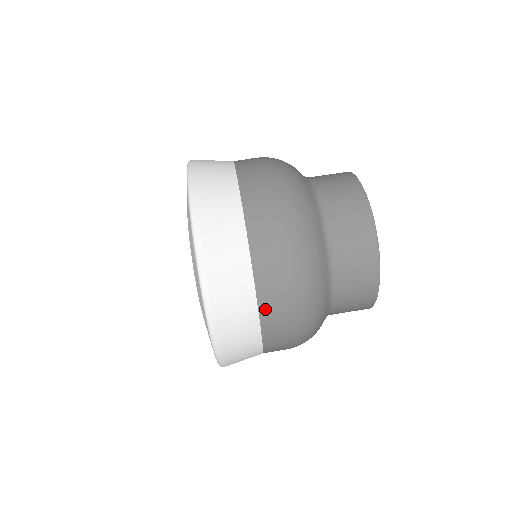
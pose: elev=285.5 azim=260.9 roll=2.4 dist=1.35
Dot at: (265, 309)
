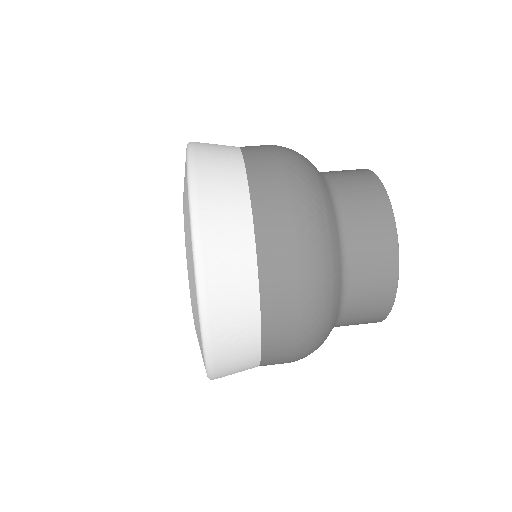
Dot at: (268, 352)
